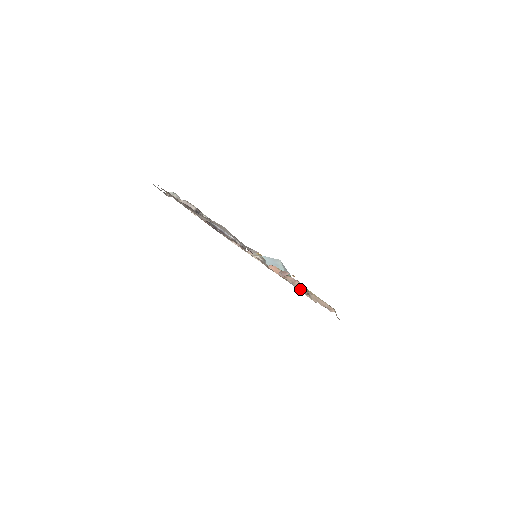
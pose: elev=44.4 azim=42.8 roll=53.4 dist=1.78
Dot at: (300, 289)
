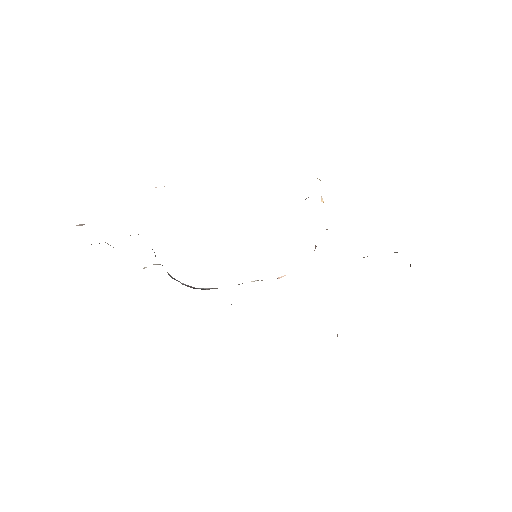
Dot at: occluded
